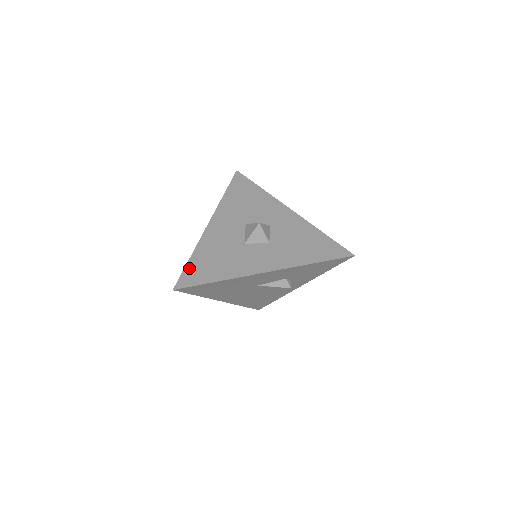
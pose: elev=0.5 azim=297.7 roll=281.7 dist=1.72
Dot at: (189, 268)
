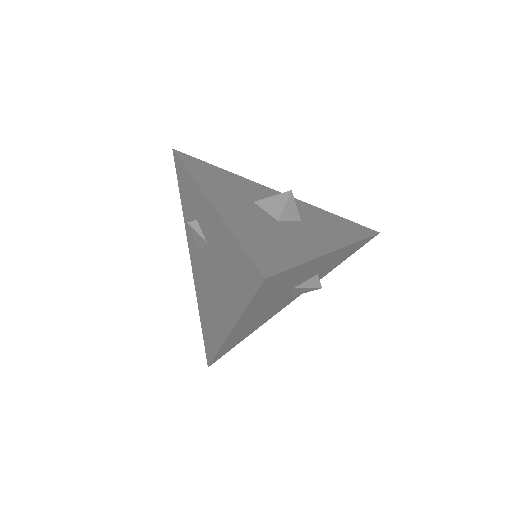
Dot at: (251, 249)
